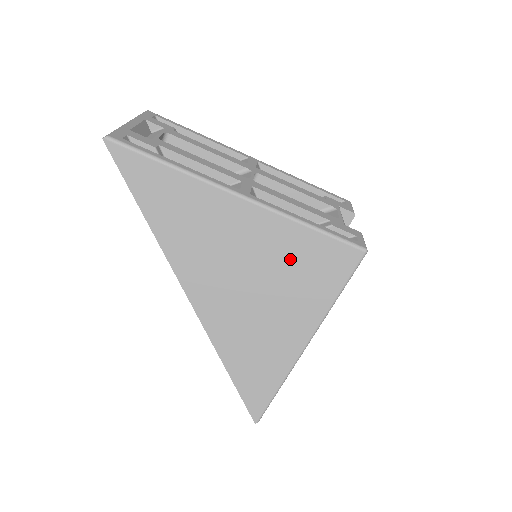
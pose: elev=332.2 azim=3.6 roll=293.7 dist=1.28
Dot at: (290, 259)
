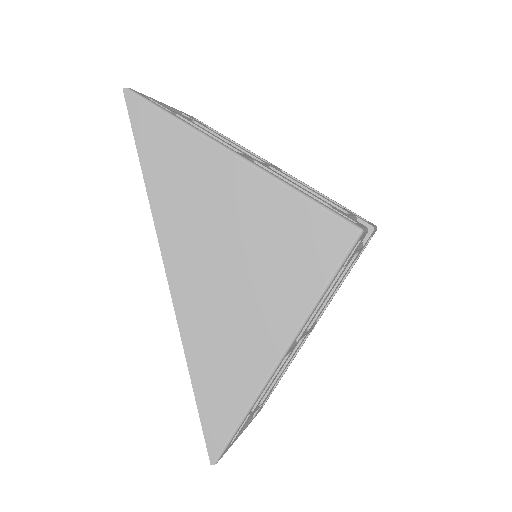
Dot at: (274, 231)
